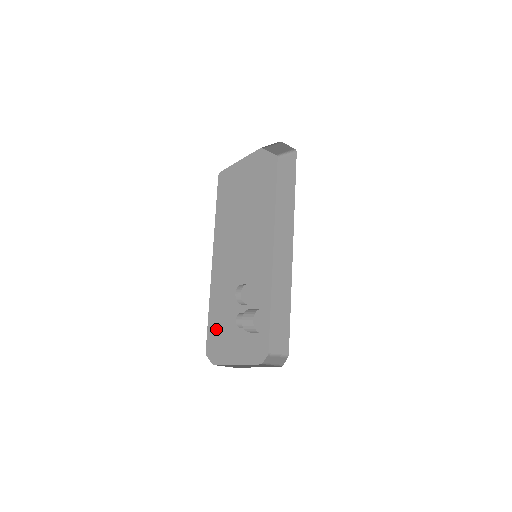
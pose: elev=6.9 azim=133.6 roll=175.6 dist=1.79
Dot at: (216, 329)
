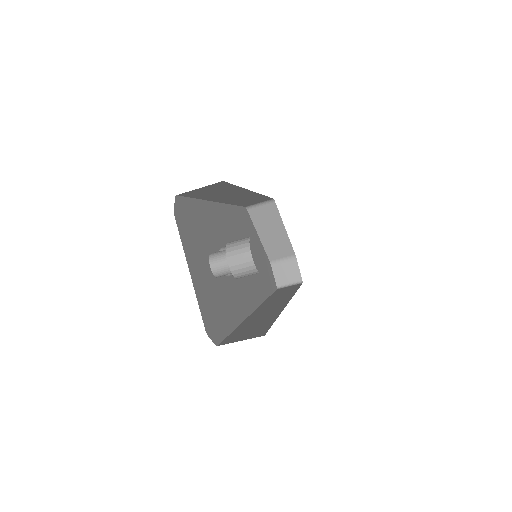
Dot at: (194, 215)
